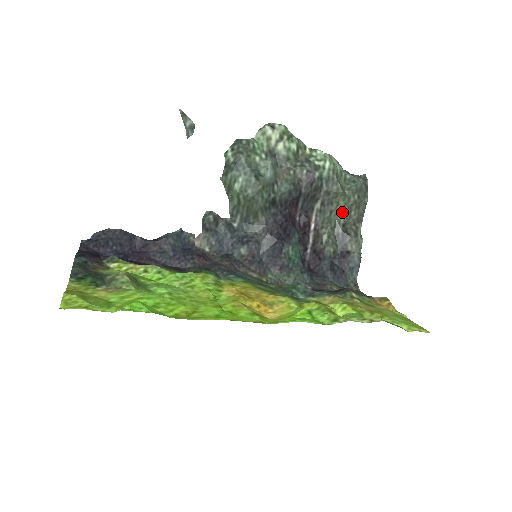
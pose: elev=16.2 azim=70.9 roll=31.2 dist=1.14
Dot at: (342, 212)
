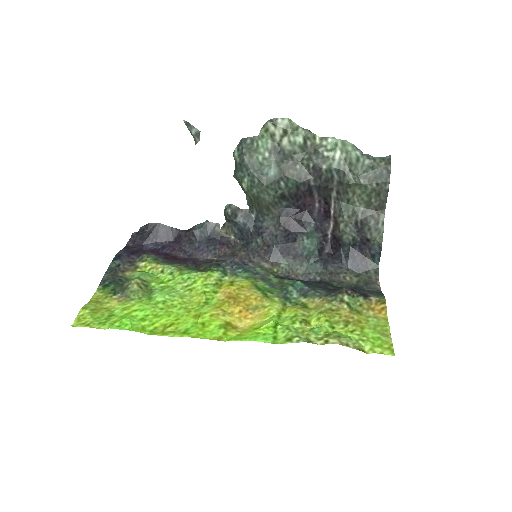
Dot at: (361, 200)
